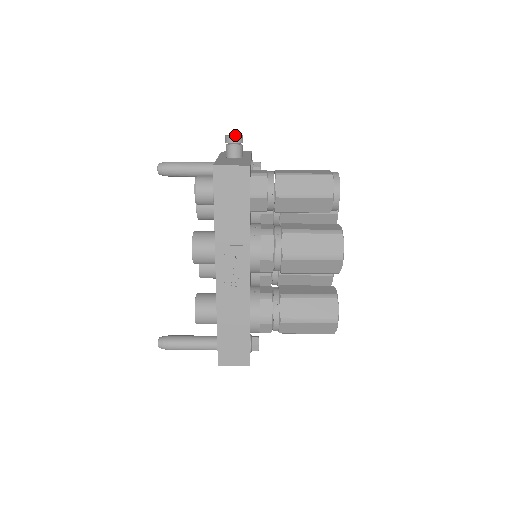
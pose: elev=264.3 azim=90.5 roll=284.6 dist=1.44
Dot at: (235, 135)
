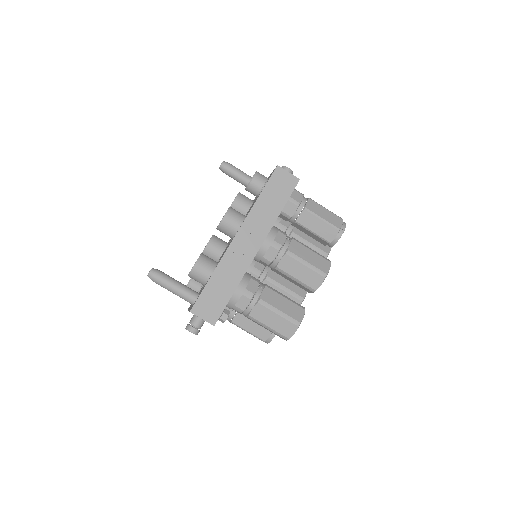
Dot at: occluded
